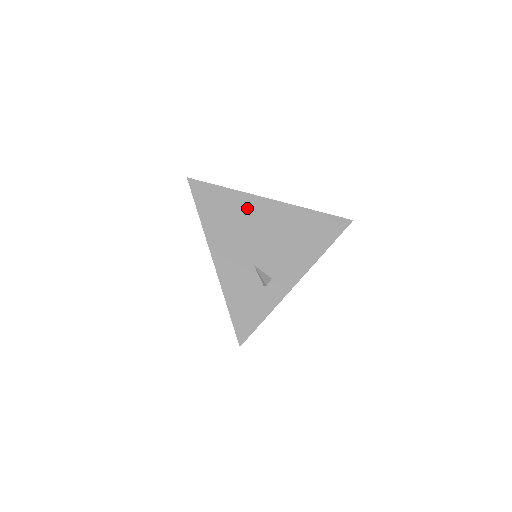
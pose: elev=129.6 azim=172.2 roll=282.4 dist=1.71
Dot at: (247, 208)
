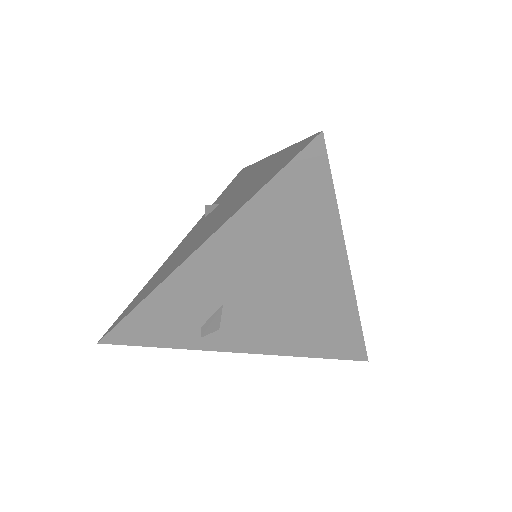
Dot at: (314, 253)
